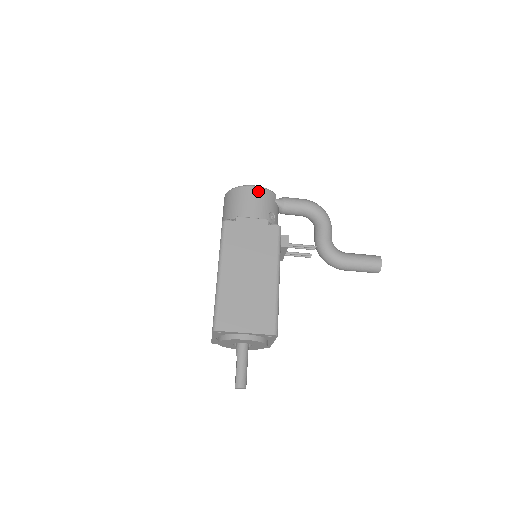
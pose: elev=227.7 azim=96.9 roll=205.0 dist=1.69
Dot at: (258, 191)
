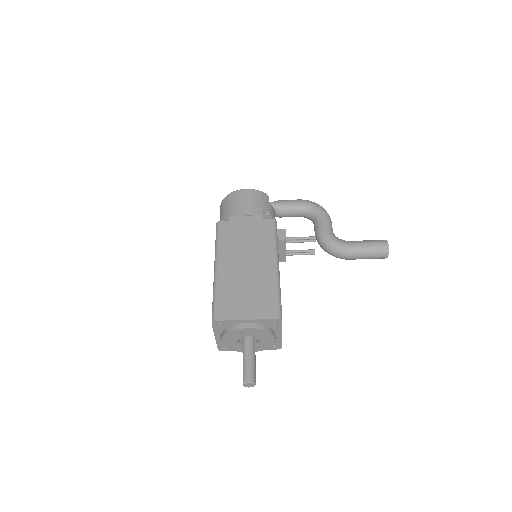
Dot at: (250, 193)
